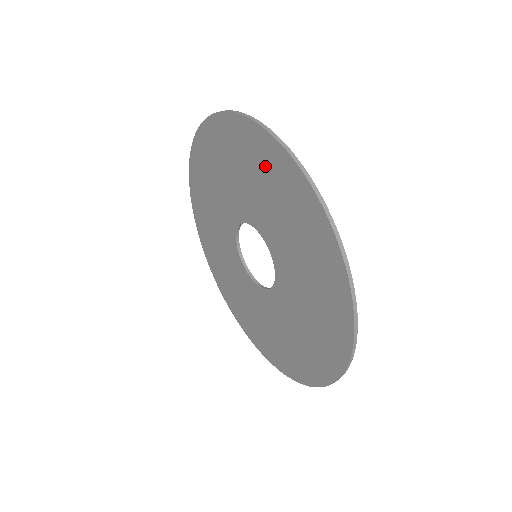
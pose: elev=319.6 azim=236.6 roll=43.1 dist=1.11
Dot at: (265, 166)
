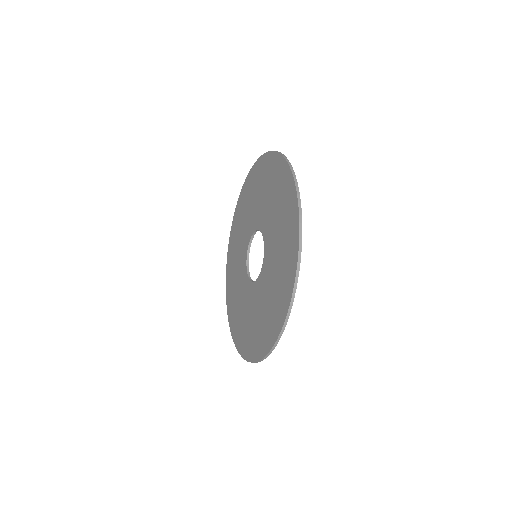
Dot at: (247, 196)
